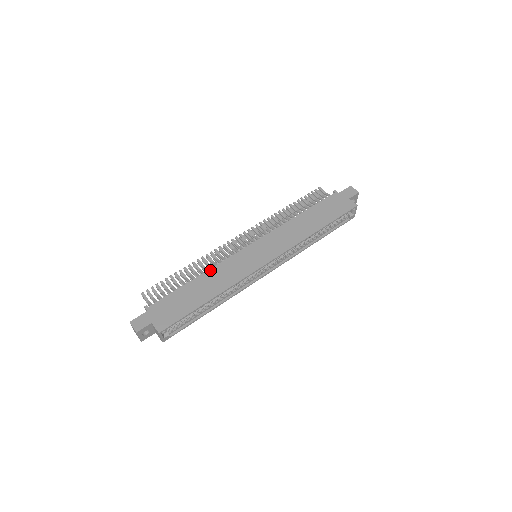
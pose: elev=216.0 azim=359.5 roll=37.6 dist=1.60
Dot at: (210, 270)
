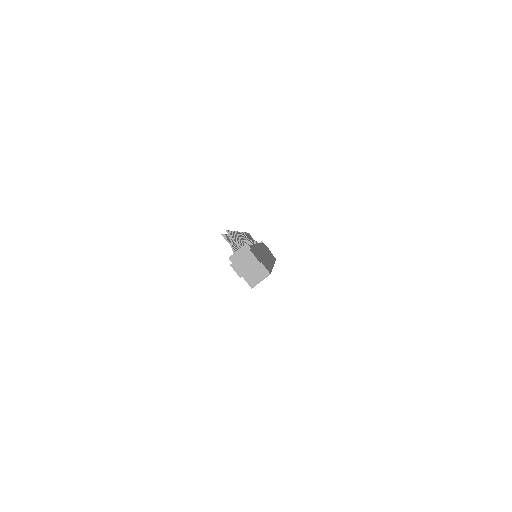
Dot at: occluded
